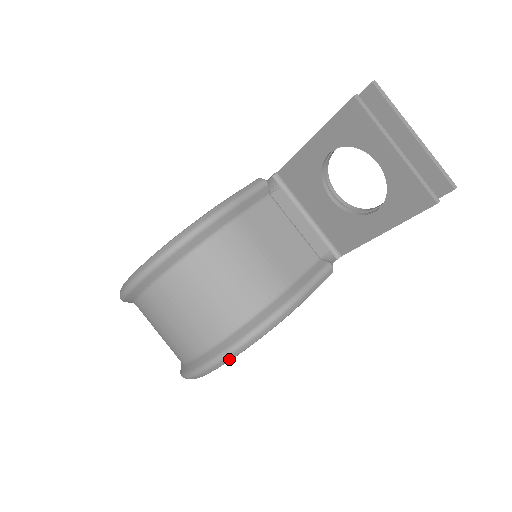
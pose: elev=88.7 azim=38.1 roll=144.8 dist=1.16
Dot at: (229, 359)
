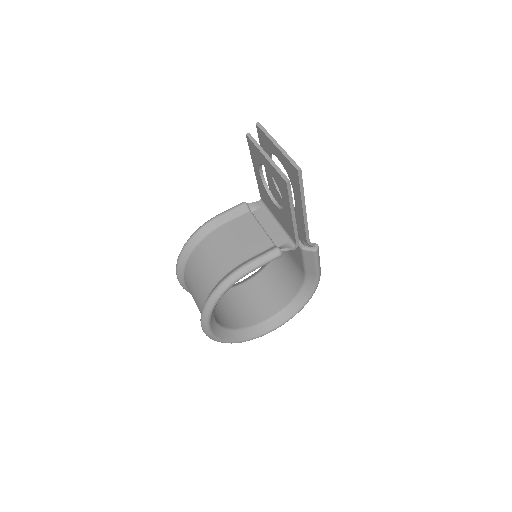
Dot at: (208, 311)
